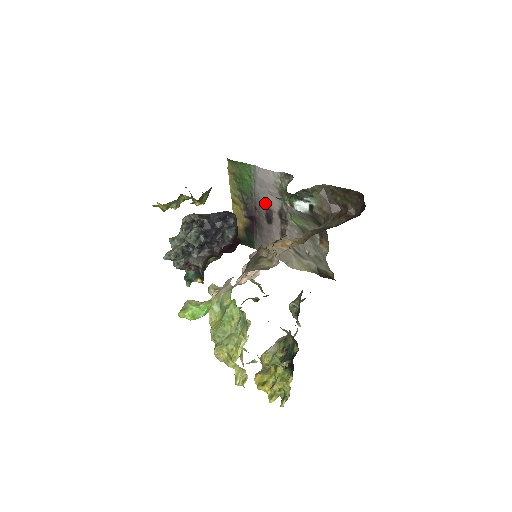
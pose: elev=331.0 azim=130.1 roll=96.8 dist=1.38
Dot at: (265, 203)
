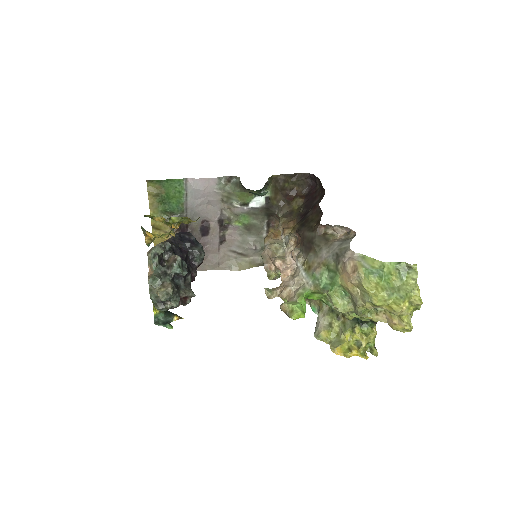
Dot at: (201, 215)
